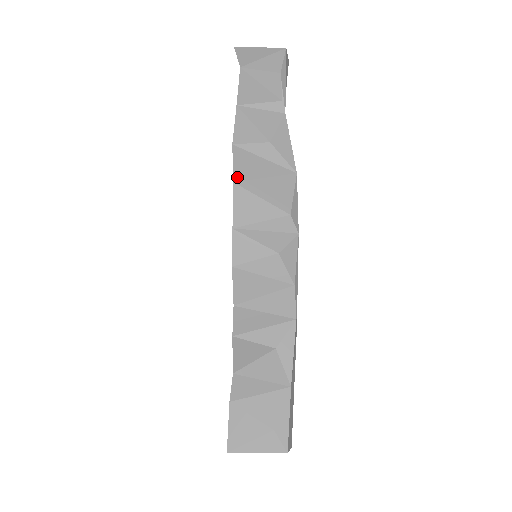
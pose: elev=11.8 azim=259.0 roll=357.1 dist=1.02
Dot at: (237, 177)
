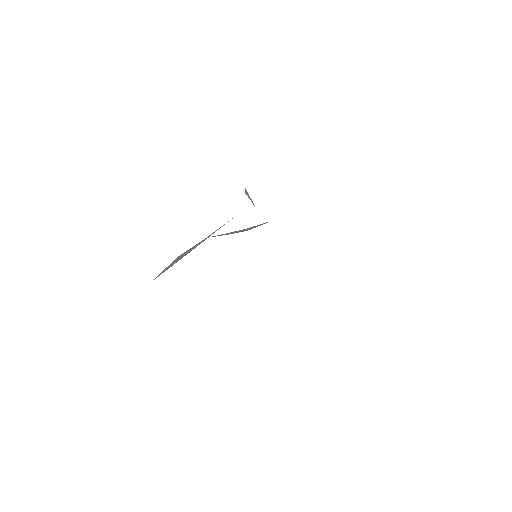
Dot at: occluded
